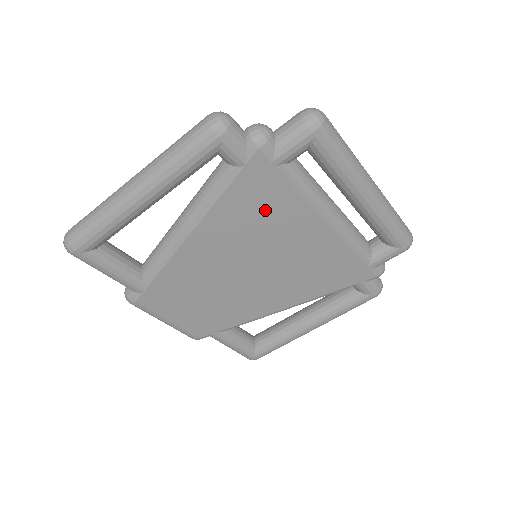
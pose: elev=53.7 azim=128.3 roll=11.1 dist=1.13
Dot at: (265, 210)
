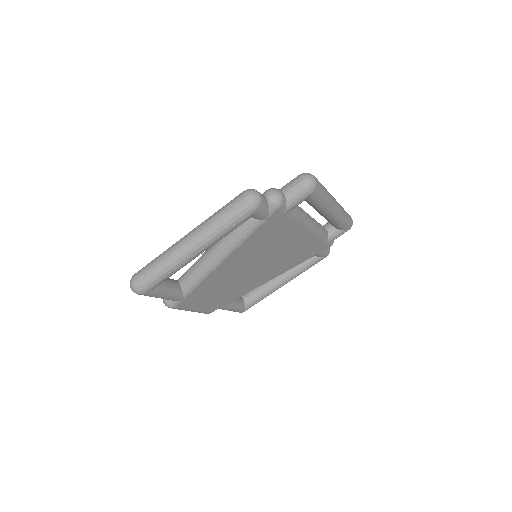
Dot at: (273, 236)
